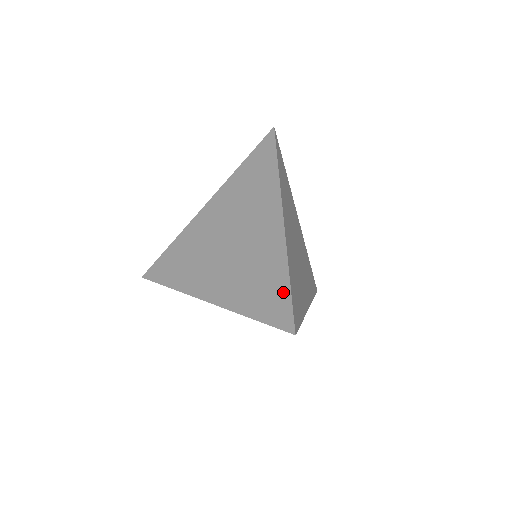
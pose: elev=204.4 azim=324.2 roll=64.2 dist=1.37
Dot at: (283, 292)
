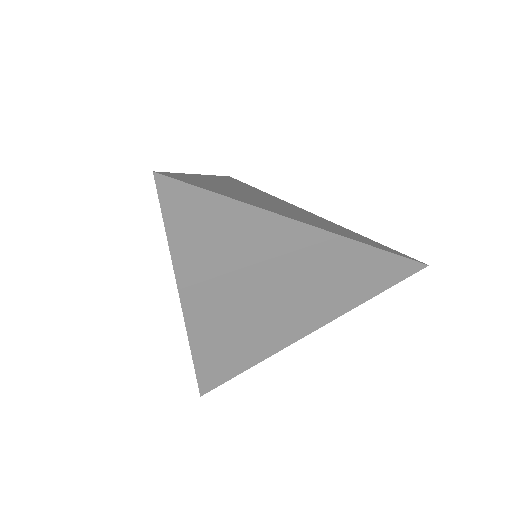
Dot at: (381, 244)
